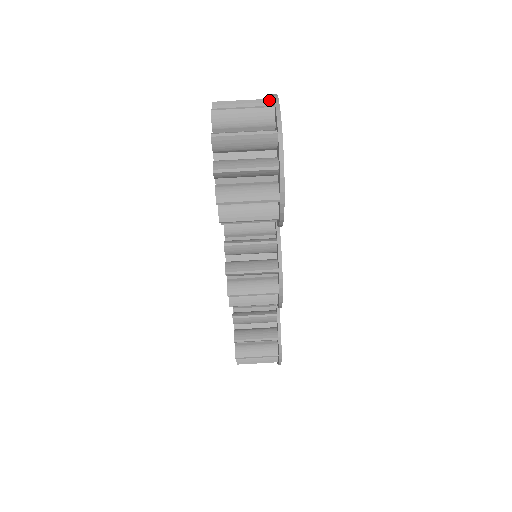
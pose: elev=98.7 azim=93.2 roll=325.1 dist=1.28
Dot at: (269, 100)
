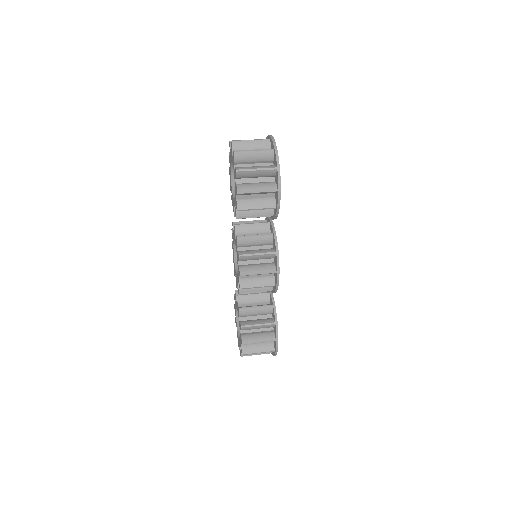
Dot at: occluded
